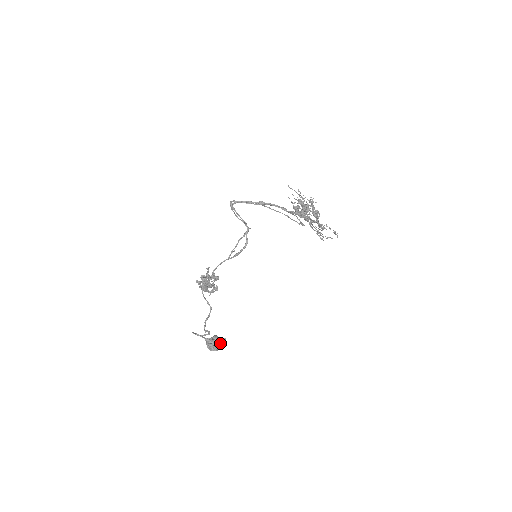
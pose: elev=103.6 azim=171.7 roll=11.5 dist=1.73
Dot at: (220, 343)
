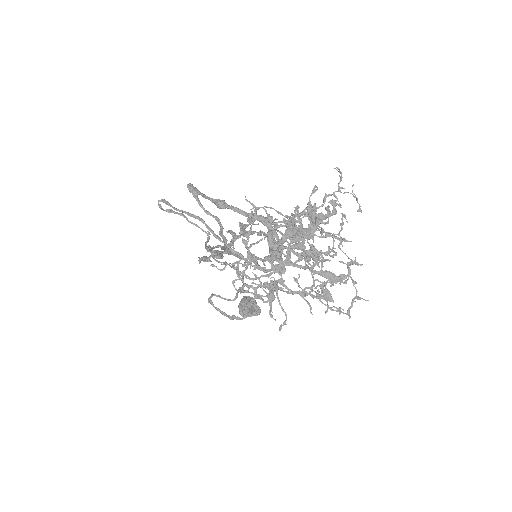
Dot at: occluded
